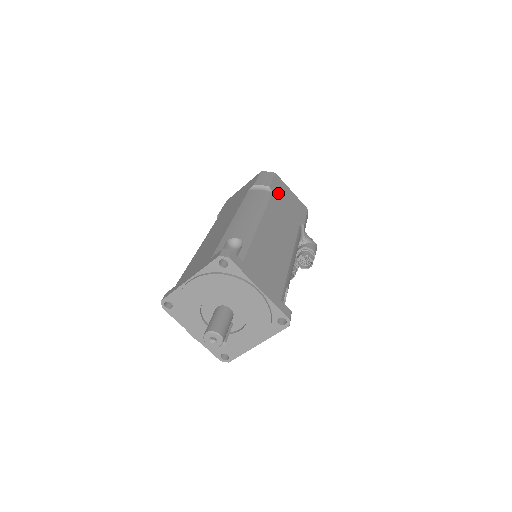
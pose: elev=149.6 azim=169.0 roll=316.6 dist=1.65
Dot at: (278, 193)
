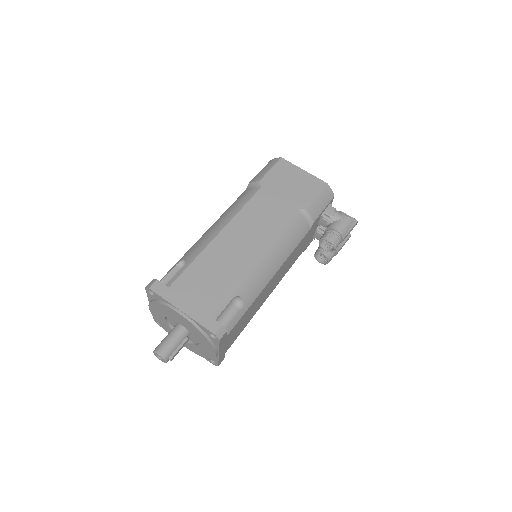
Dot at: (273, 184)
